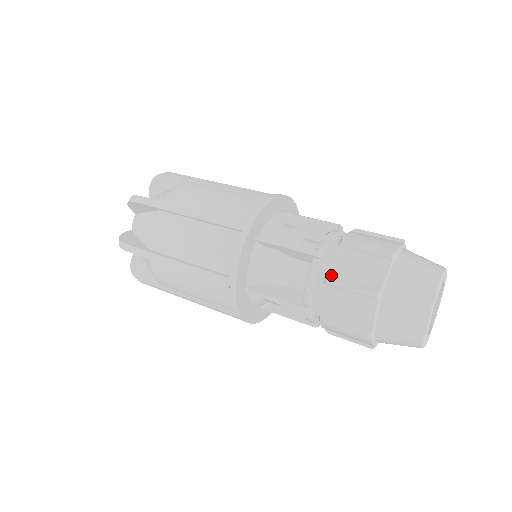
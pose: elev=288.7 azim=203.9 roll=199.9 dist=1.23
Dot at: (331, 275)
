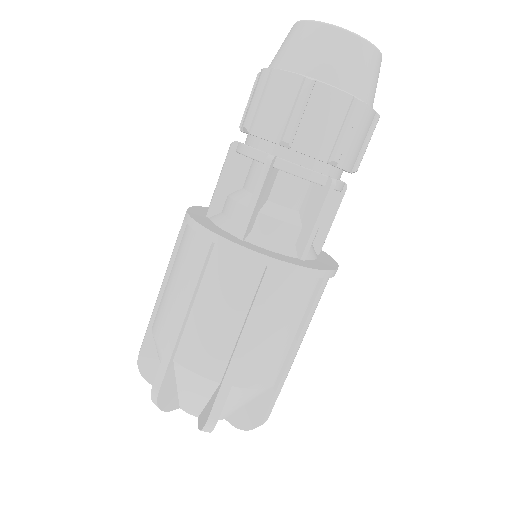
Dot at: occluded
